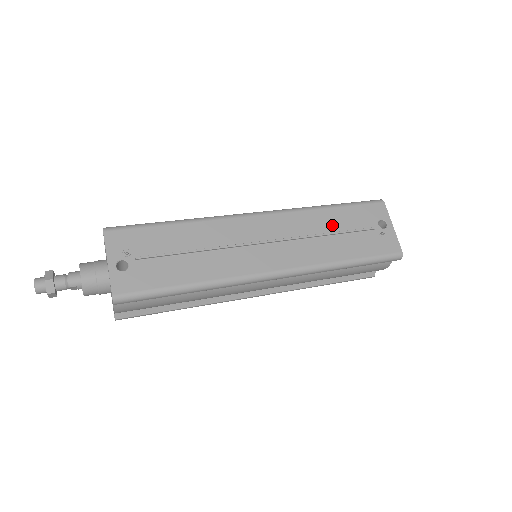
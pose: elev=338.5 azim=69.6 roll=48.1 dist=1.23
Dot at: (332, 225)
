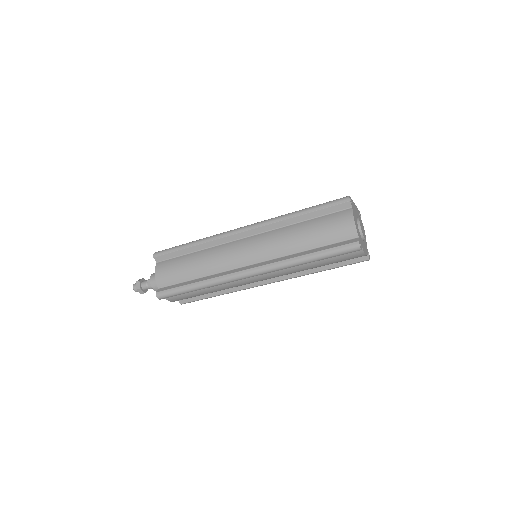
Dot at: occluded
